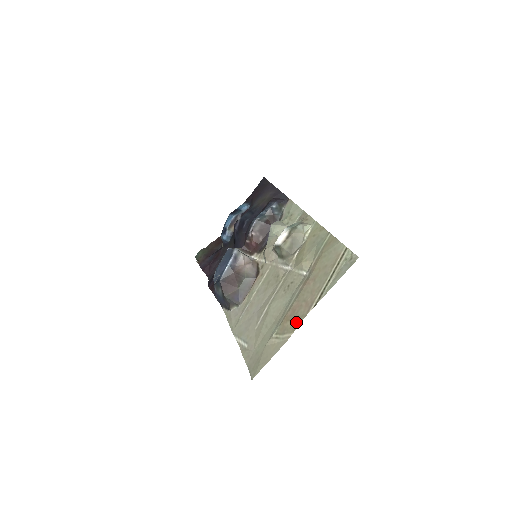
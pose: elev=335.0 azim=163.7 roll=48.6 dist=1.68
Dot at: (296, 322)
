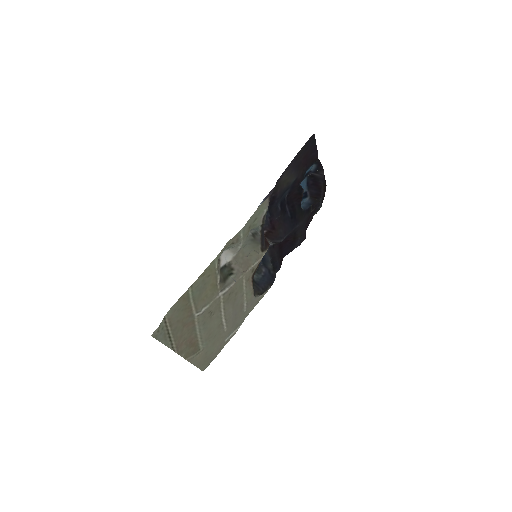
Dot at: (184, 353)
